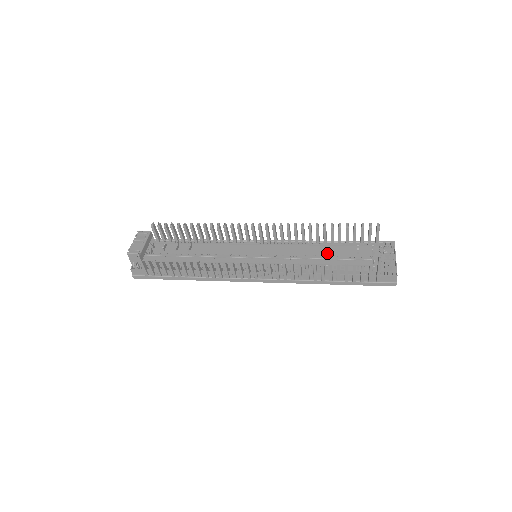
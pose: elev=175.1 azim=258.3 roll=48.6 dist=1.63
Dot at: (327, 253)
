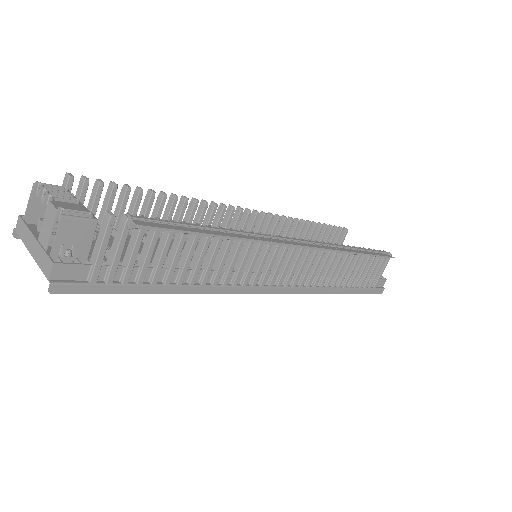
Dot at: occluded
